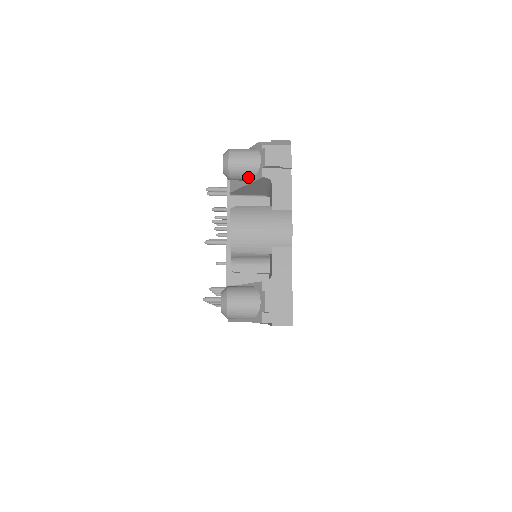
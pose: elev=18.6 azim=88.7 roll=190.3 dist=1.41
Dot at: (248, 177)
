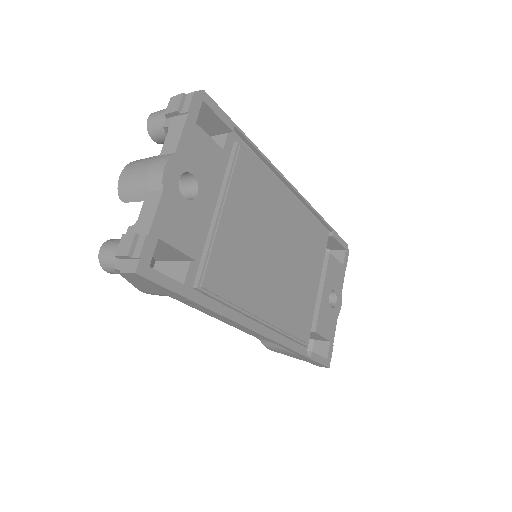
Dot at: (164, 134)
